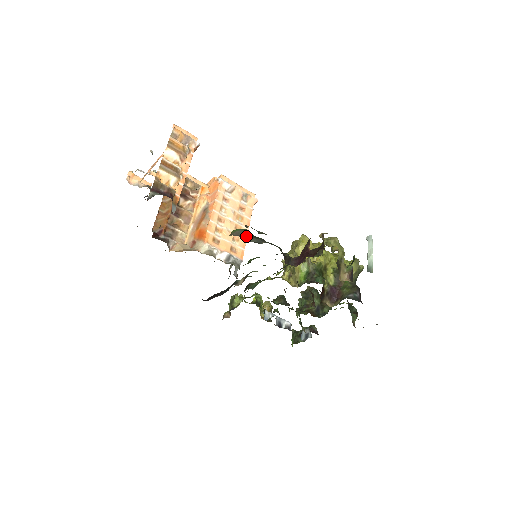
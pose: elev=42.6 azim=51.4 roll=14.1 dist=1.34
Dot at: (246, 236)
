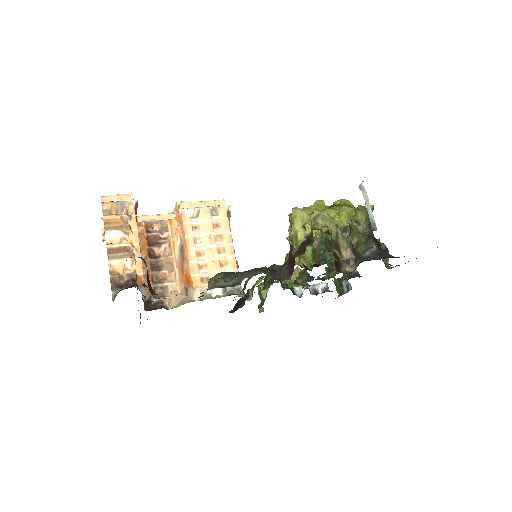
Dot at: (223, 282)
